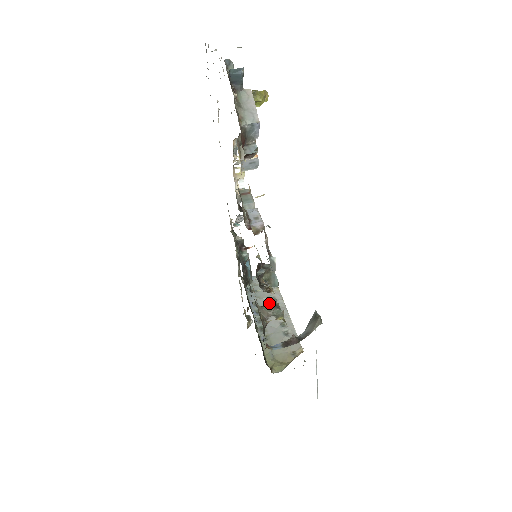
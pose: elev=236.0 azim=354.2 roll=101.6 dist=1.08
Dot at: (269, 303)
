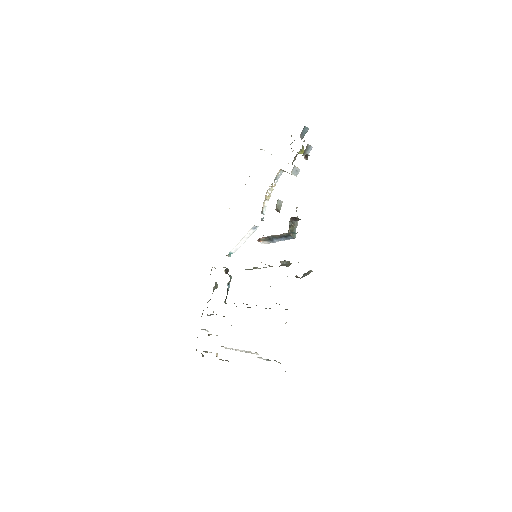
Dot at: occluded
